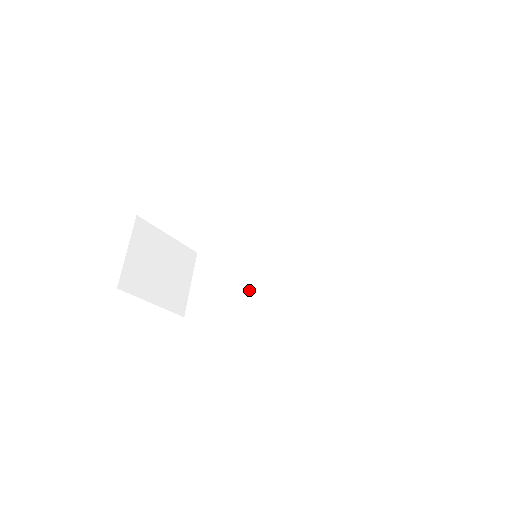
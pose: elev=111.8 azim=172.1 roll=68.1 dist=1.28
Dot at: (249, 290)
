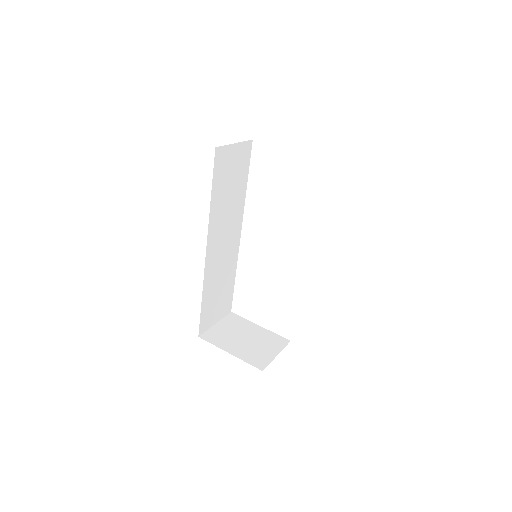
Dot at: occluded
